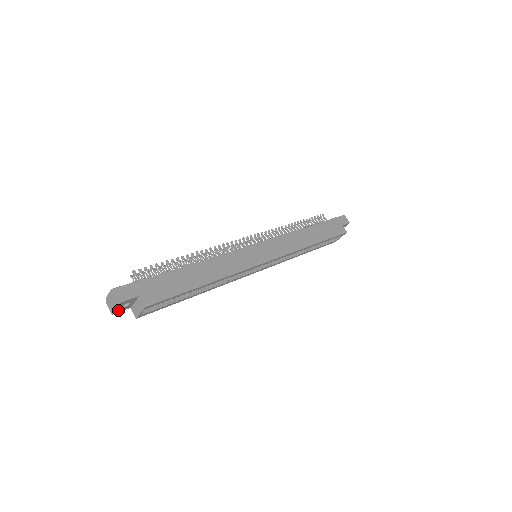
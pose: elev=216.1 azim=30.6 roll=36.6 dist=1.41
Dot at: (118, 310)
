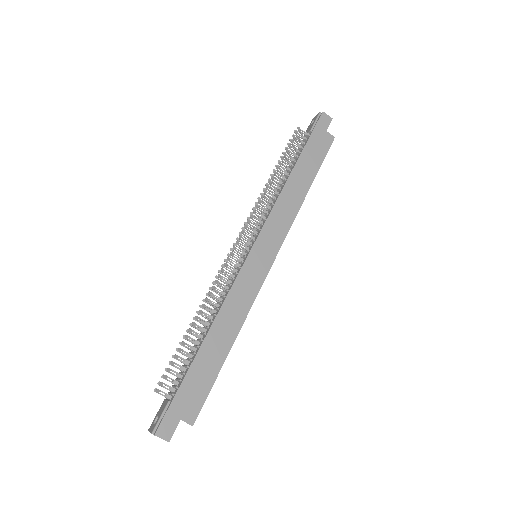
Dot at: occluded
